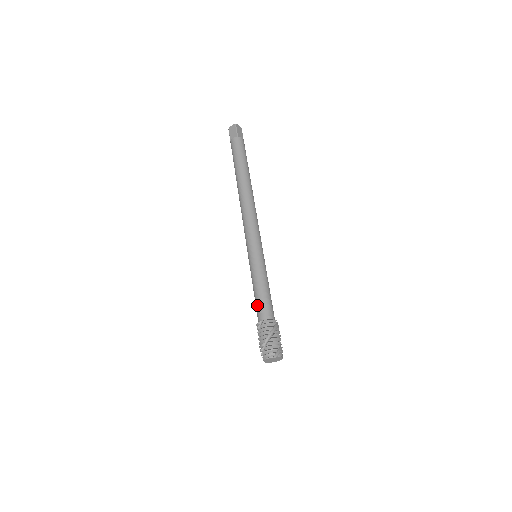
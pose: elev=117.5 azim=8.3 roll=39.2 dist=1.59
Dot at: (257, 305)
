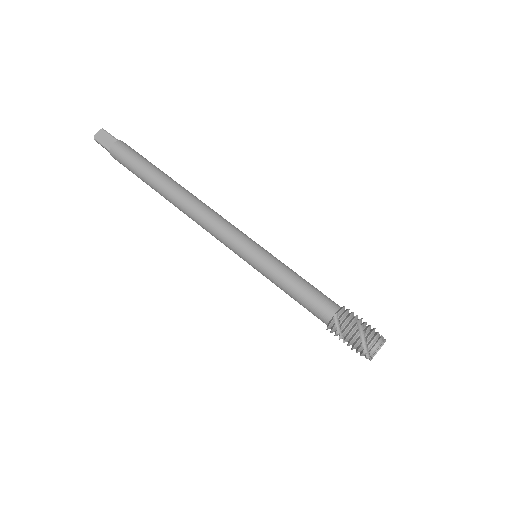
Dot at: (312, 303)
